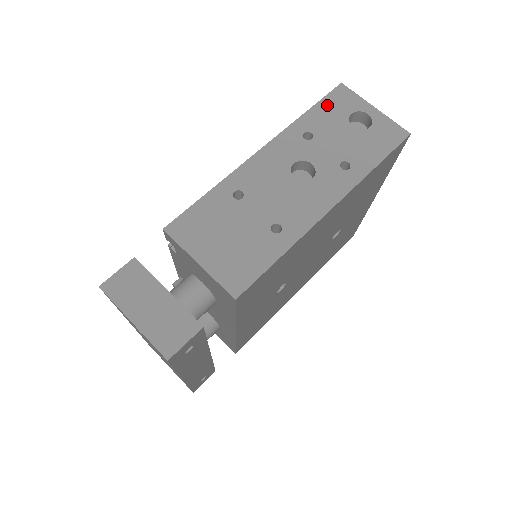
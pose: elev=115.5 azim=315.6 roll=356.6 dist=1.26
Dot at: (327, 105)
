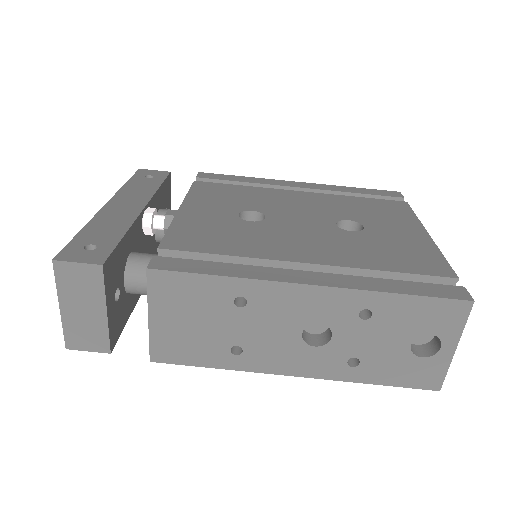
Dot at: (426, 307)
